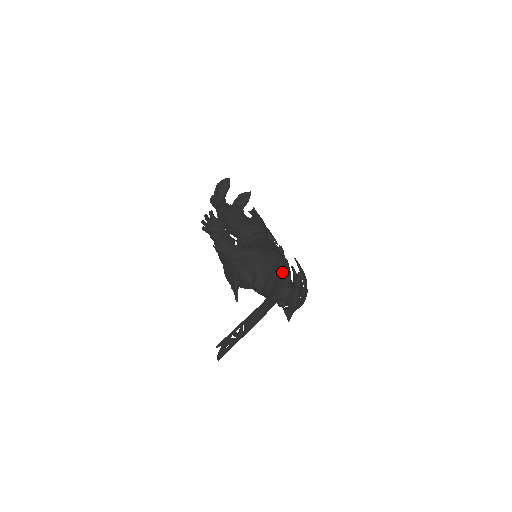
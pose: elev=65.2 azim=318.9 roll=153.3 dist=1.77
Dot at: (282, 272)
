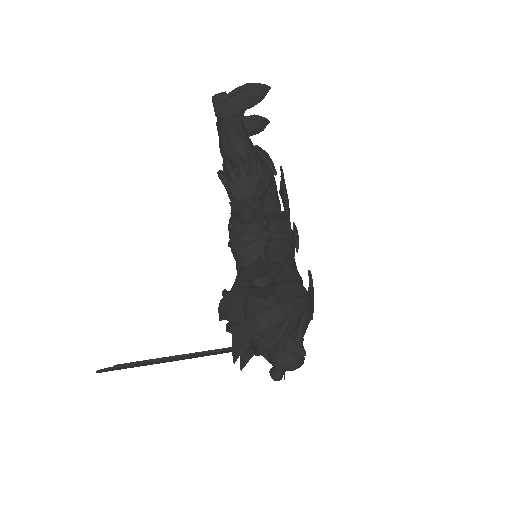
Dot at: occluded
